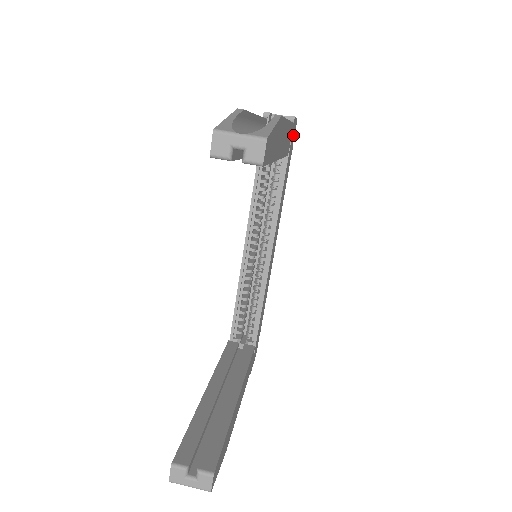
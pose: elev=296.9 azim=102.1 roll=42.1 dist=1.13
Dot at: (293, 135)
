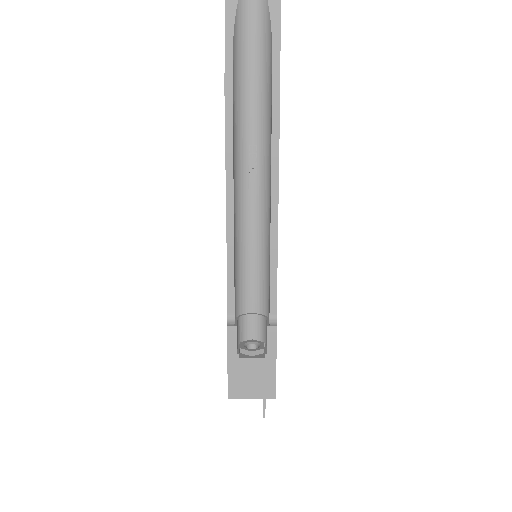
Dot at: occluded
